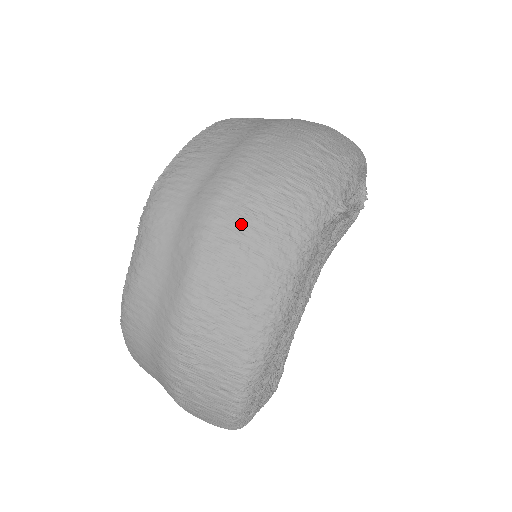
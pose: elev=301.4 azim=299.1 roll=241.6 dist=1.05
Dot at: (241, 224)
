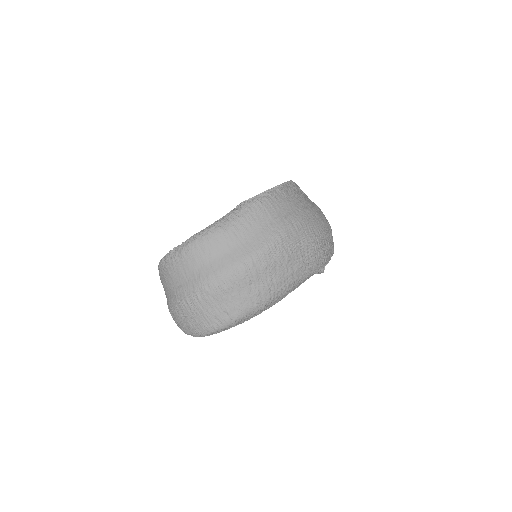
Dot at: (294, 247)
